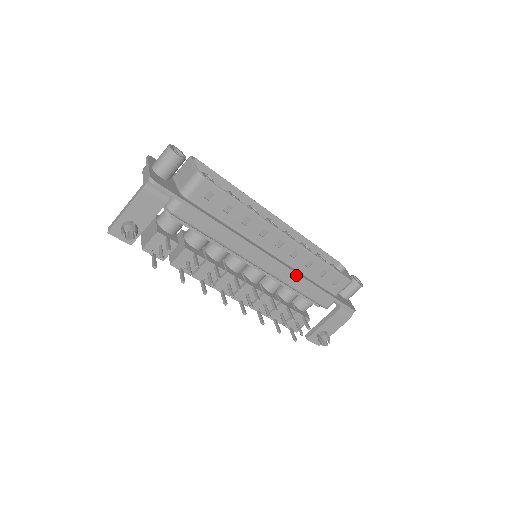
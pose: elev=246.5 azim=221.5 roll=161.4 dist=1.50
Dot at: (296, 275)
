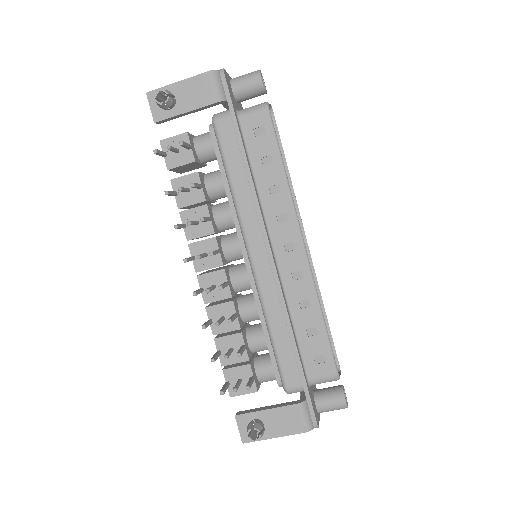
Dot at: (282, 301)
